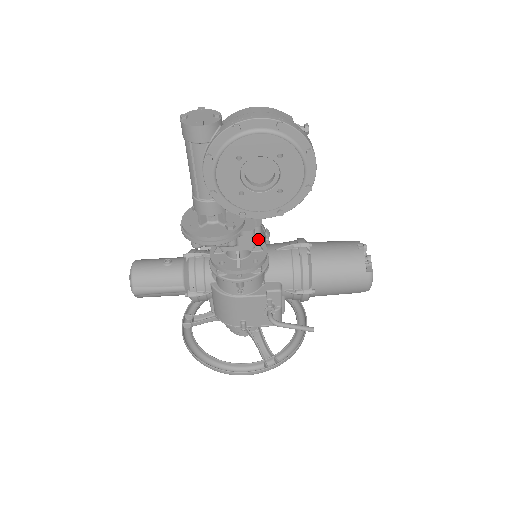
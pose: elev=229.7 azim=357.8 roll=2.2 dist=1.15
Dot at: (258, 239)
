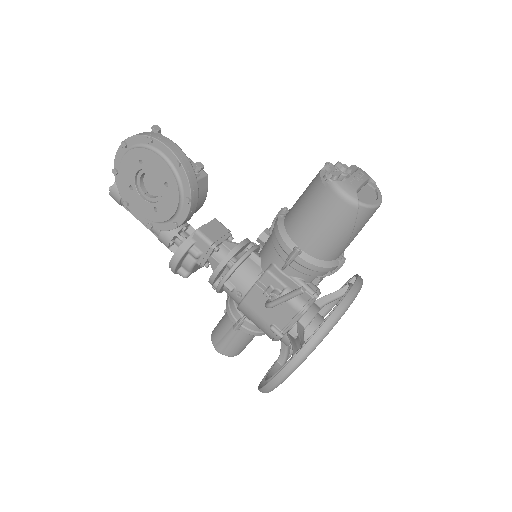
Dot at: occluded
